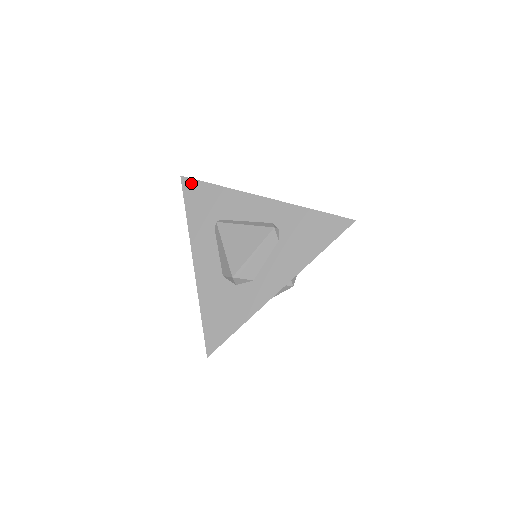
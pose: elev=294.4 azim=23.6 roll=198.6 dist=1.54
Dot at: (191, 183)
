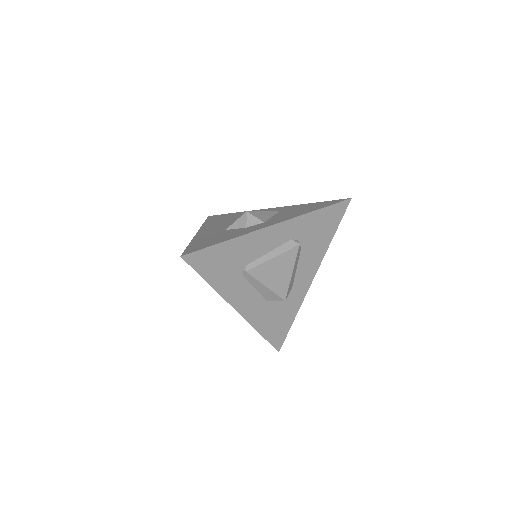
Dot at: (198, 256)
